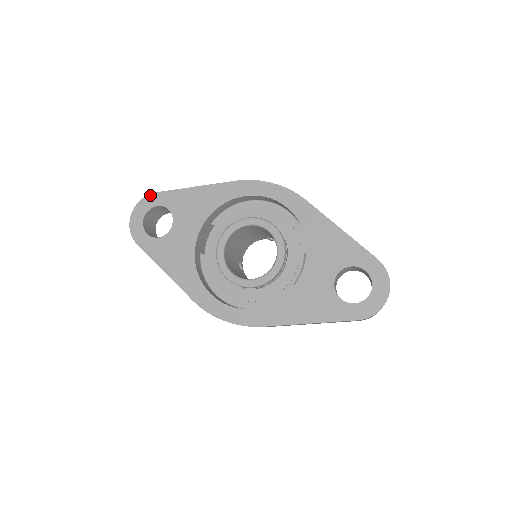
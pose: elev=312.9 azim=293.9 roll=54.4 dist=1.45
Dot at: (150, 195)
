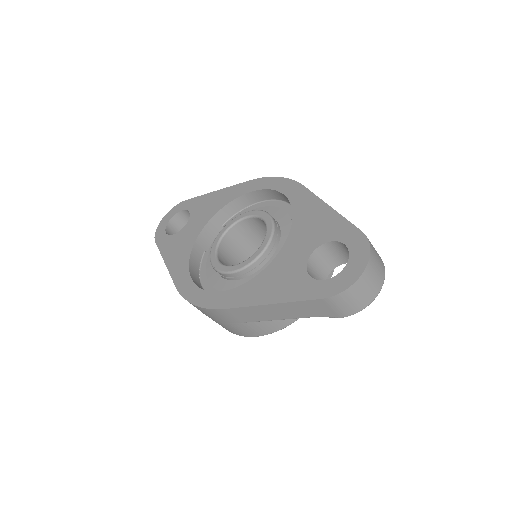
Dot at: (181, 203)
